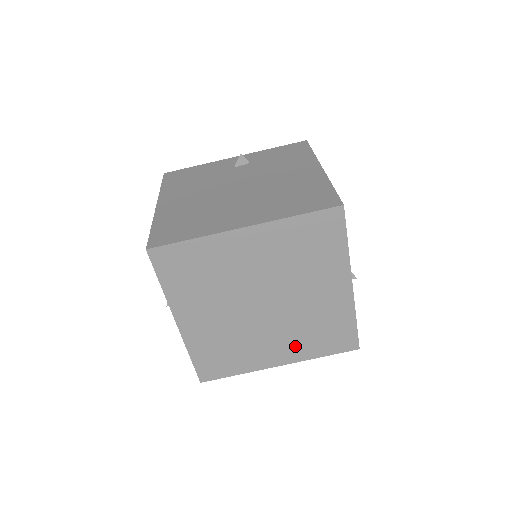
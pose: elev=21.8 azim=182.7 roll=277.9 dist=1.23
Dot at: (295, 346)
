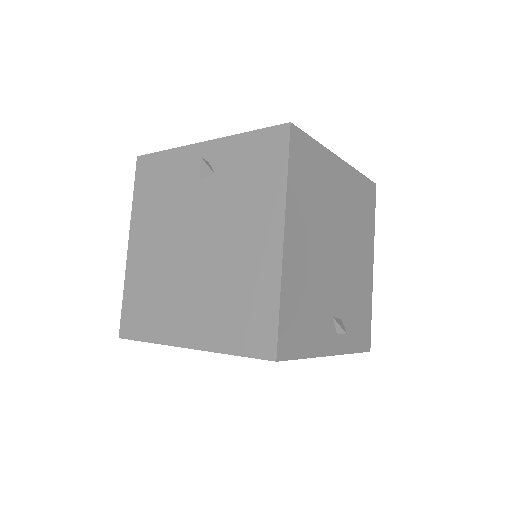
Dot at: occluded
